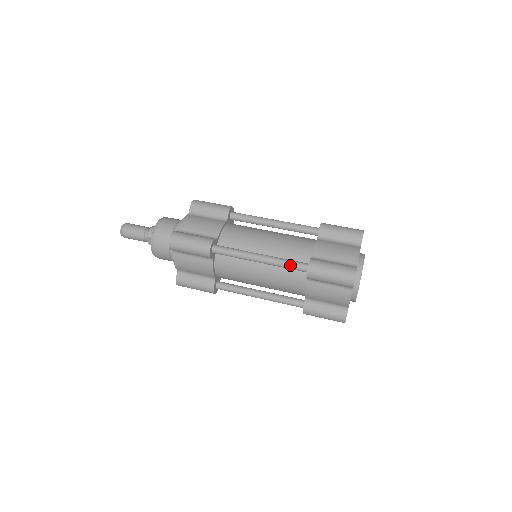
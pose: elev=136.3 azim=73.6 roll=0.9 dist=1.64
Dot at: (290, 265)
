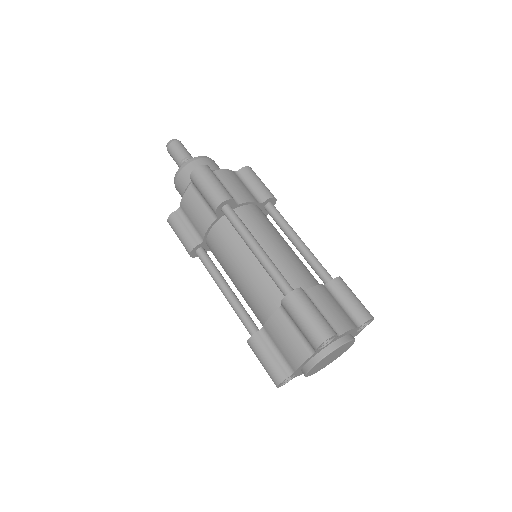
Dot at: (277, 277)
